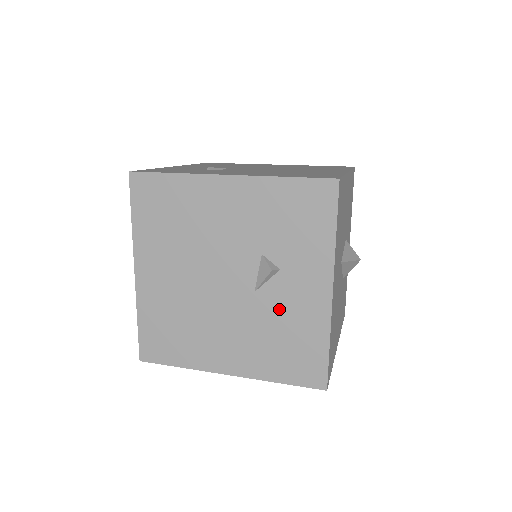
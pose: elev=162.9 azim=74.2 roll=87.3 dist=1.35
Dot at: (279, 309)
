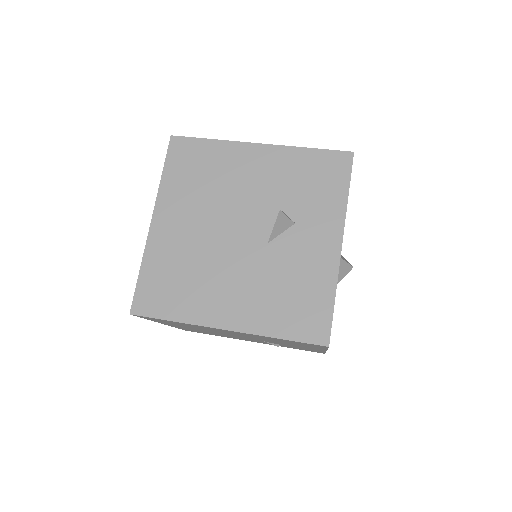
Dot at: (289, 260)
